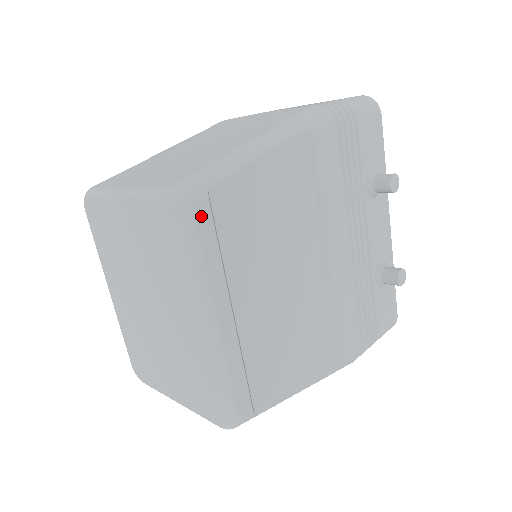
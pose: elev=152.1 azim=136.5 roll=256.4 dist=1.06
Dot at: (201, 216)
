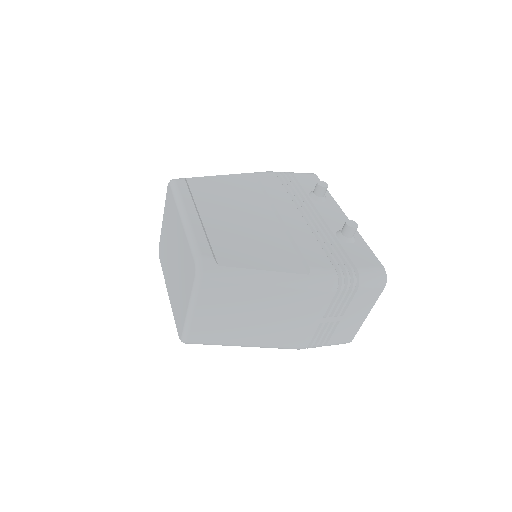
Dot at: (179, 182)
